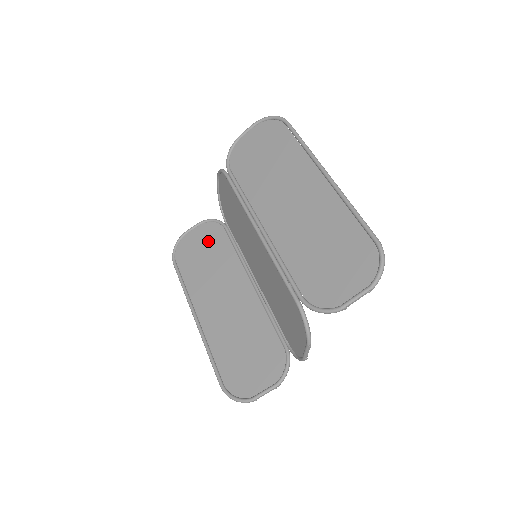
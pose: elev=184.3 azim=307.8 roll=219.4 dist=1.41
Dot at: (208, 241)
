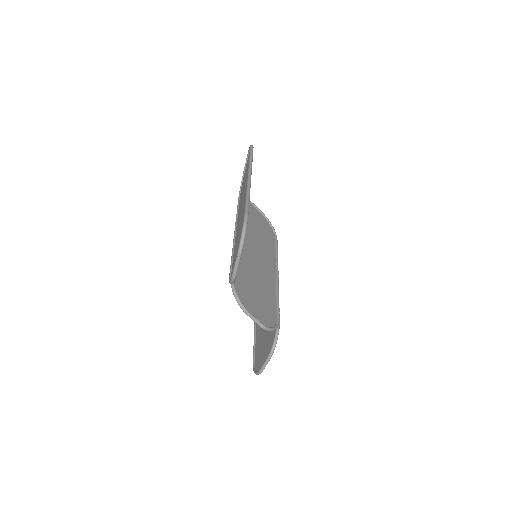
Dot at: occluded
